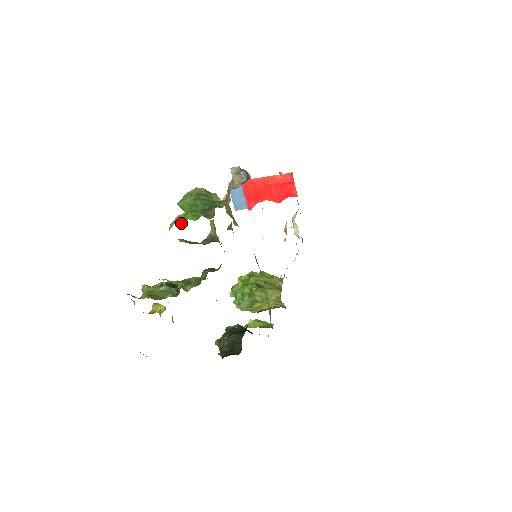
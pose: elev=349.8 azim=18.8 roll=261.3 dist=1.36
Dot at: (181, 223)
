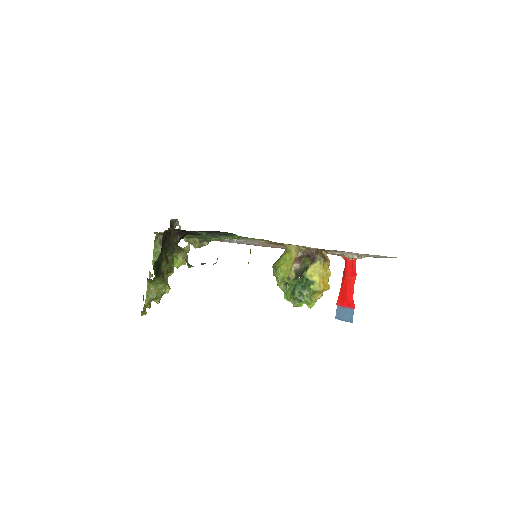
Dot at: occluded
